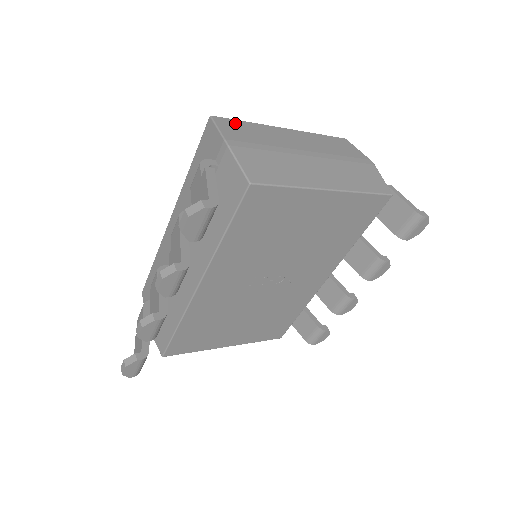
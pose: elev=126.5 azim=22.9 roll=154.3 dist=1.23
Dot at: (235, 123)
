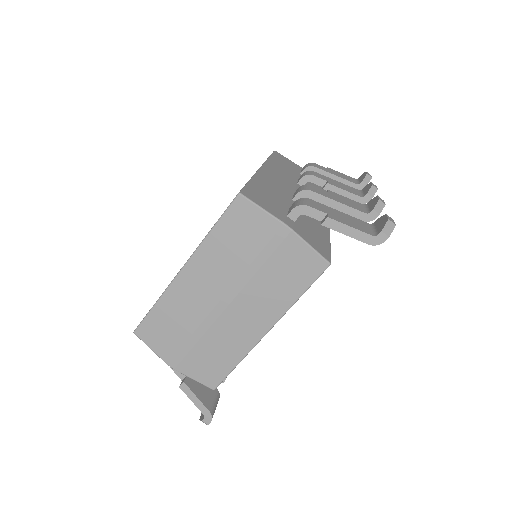
Dot at: (152, 323)
